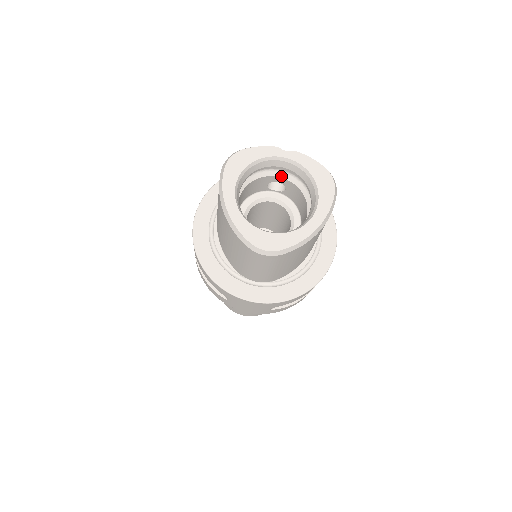
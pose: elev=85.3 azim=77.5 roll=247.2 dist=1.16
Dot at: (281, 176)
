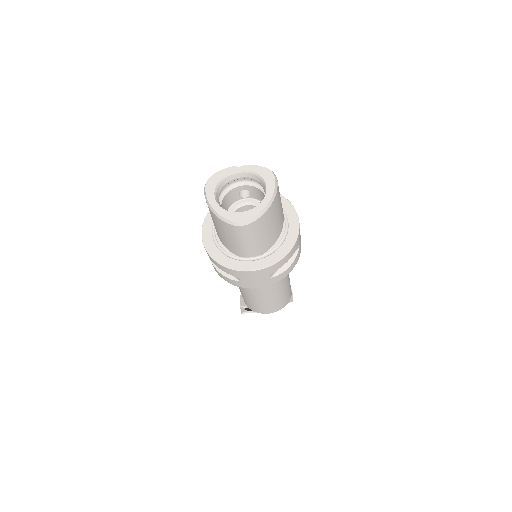
Dot at: (244, 184)
